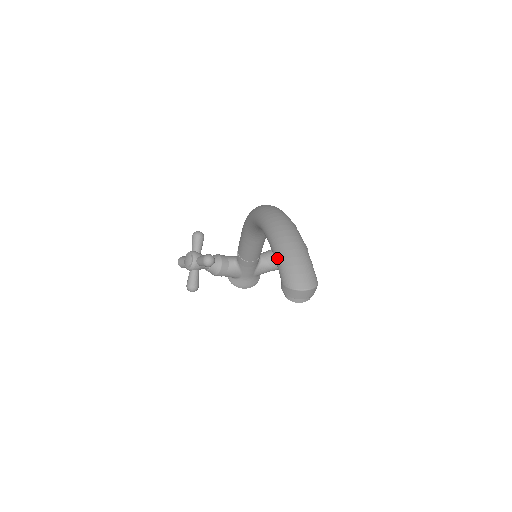
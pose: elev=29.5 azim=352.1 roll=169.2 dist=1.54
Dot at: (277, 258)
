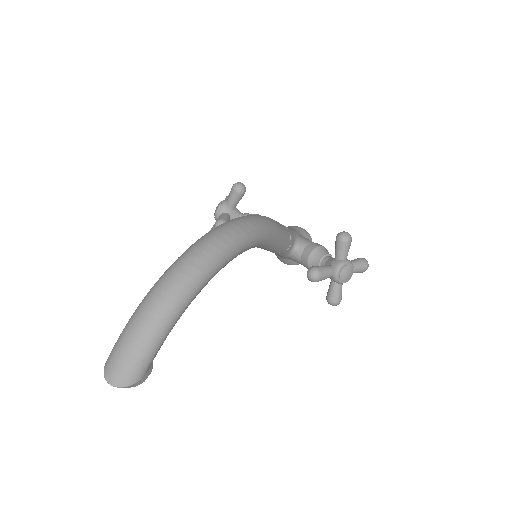
Dot at: (126, 324)
